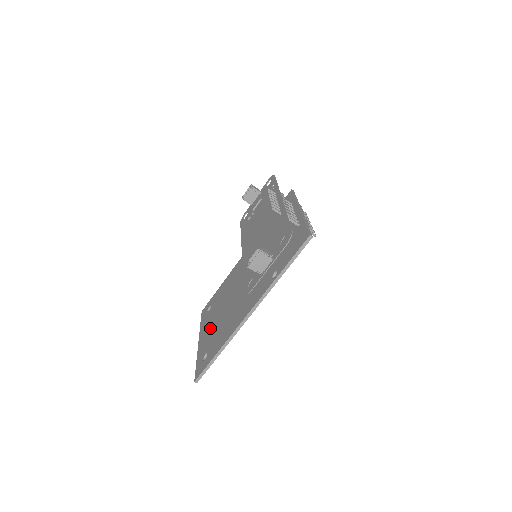
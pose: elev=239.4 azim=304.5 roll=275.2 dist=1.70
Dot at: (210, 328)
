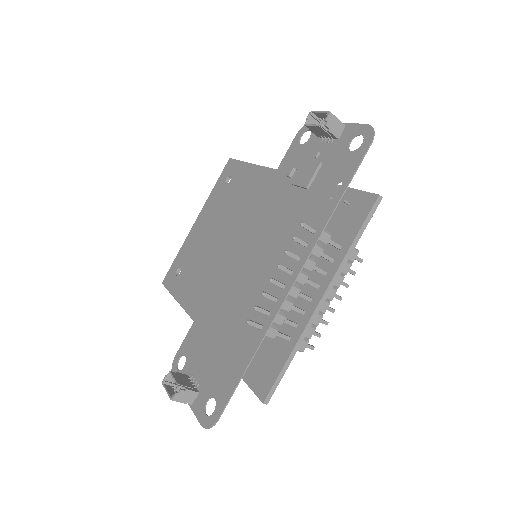
Dot at: (204, 231)
